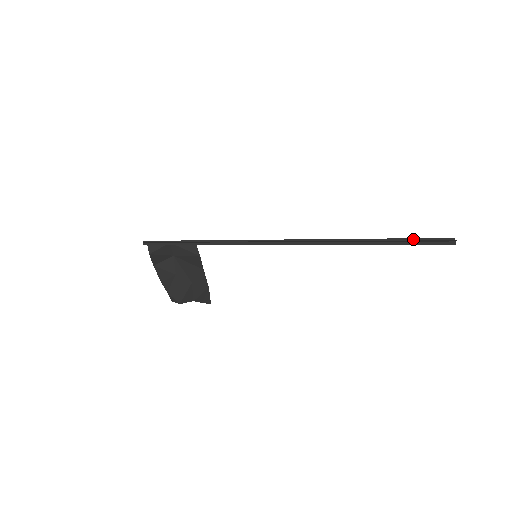
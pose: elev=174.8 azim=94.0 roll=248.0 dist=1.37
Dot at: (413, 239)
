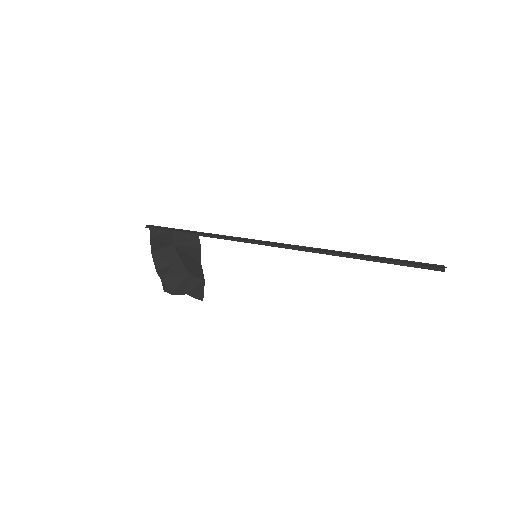
Dot at: (406, 261)
